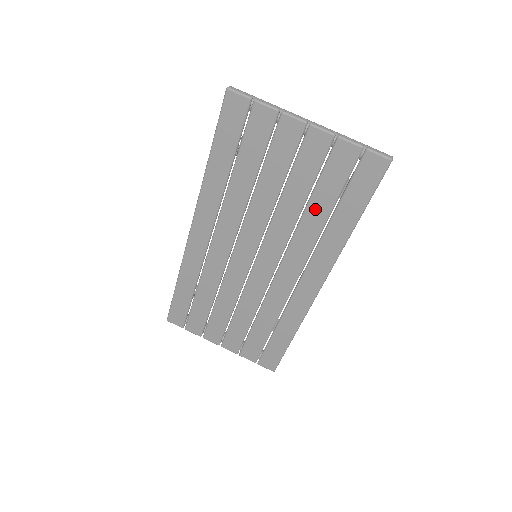
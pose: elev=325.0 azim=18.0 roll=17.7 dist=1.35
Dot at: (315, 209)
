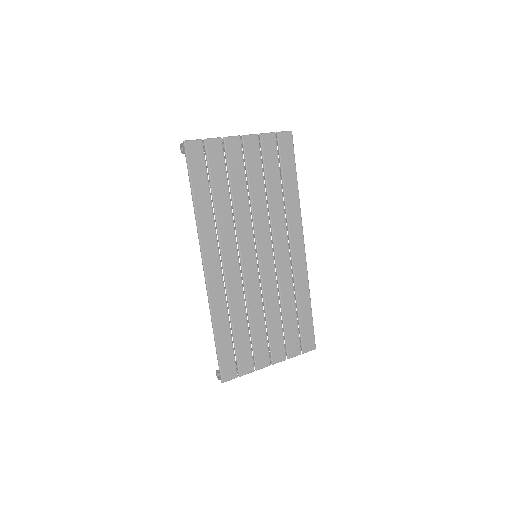
Dot at: (273, 189)
